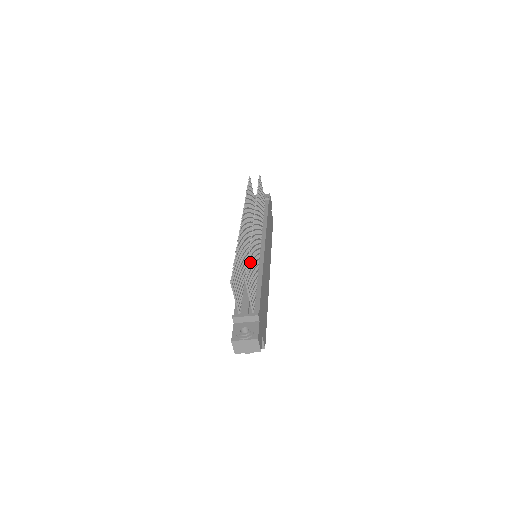
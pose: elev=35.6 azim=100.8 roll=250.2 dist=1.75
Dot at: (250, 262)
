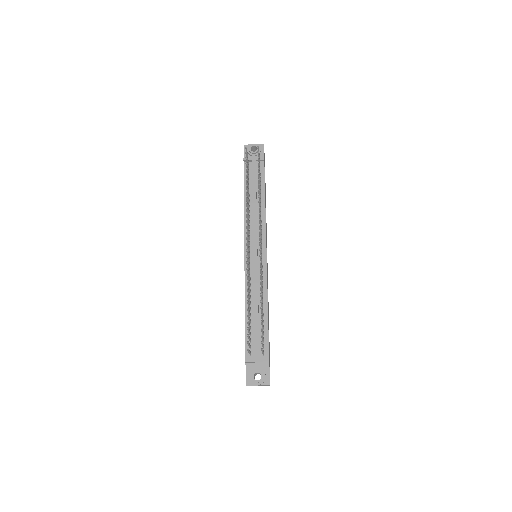
Dot at: (261, 310)
